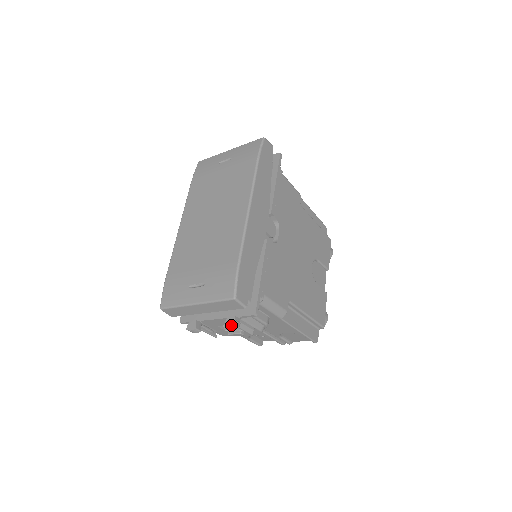
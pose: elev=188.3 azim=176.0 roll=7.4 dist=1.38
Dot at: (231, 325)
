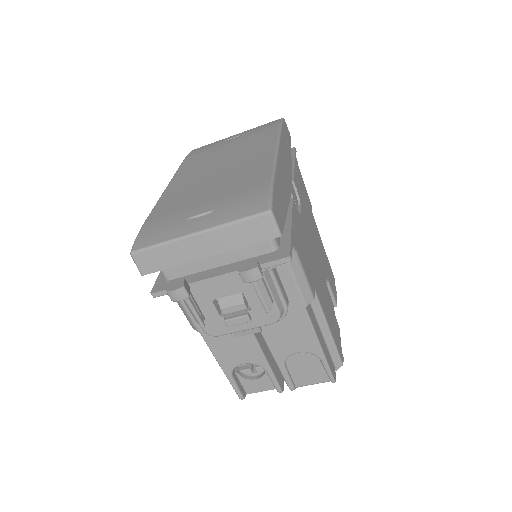
Dot at: (251, 267)
